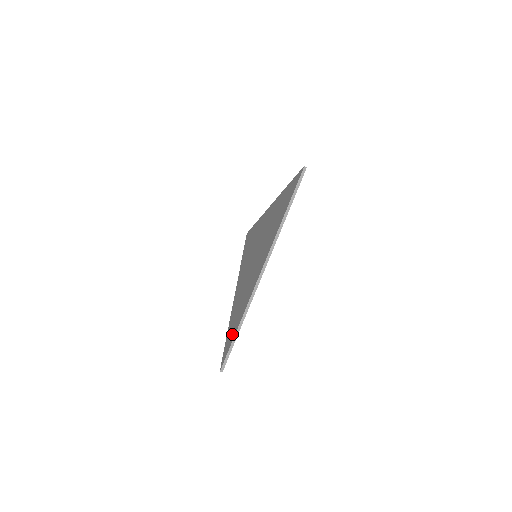
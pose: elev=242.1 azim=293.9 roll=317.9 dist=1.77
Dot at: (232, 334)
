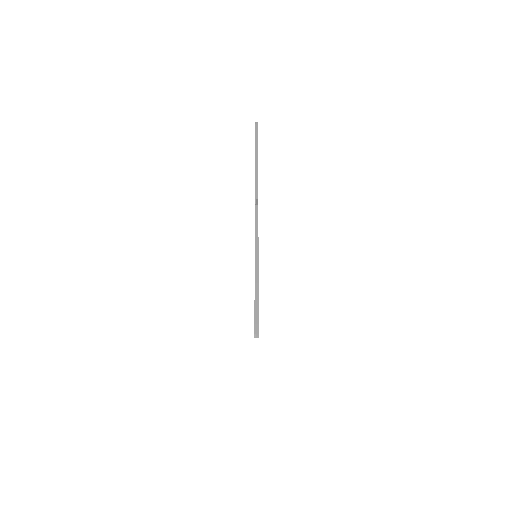
Dot at: occluded
